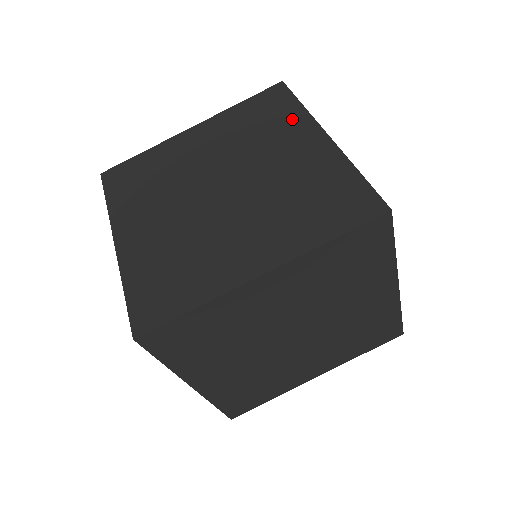
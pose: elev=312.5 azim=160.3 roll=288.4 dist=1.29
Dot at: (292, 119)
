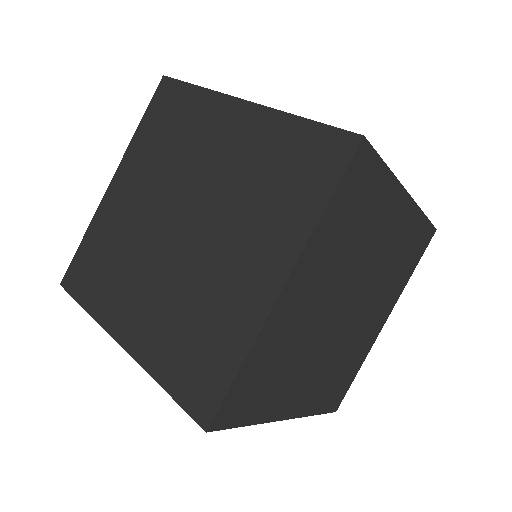
Dot at: (200, 108)
